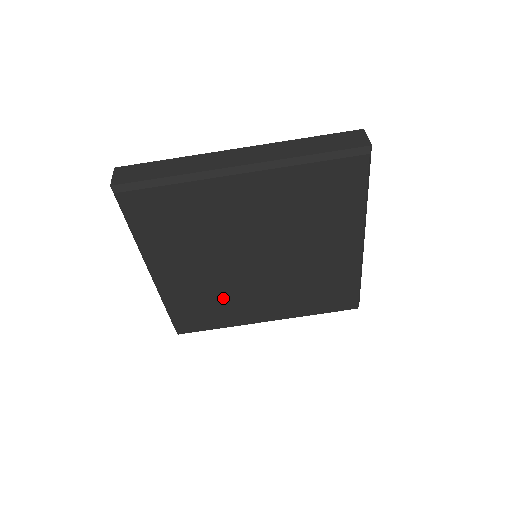
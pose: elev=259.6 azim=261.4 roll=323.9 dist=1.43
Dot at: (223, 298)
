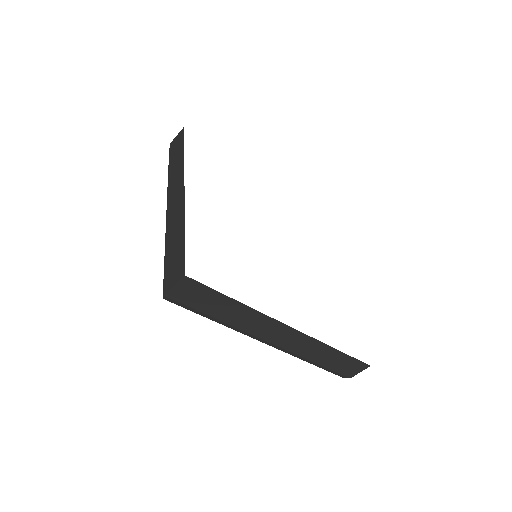
Dot at: occluded
